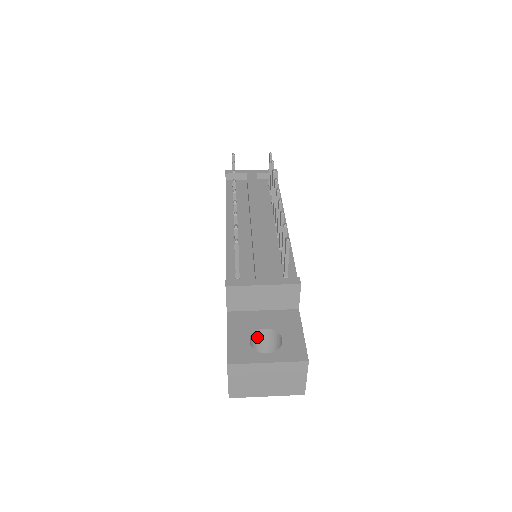
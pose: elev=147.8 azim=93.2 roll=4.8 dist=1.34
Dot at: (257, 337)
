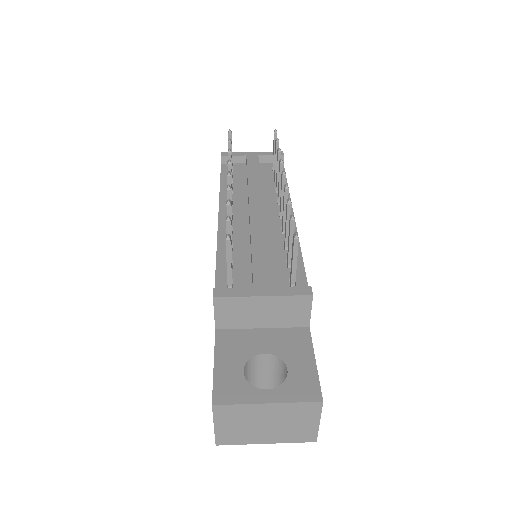
Dot at: (254, 364)
